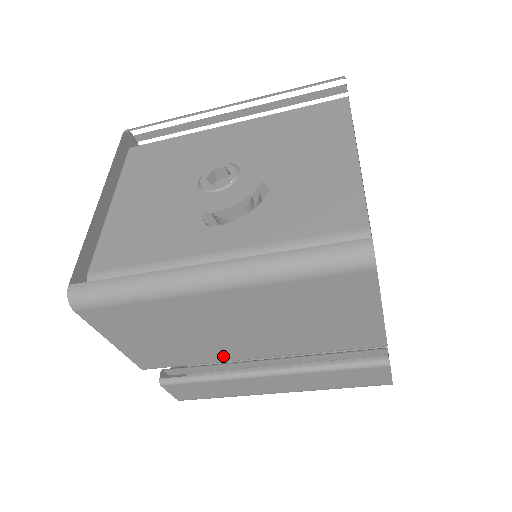
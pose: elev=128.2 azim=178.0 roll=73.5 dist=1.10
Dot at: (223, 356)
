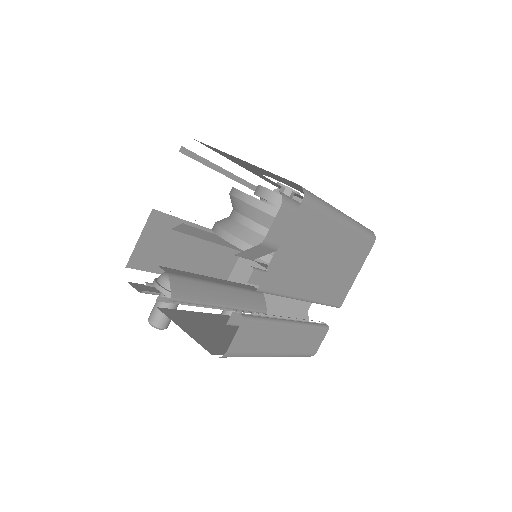
Dot at: (299, 289)
